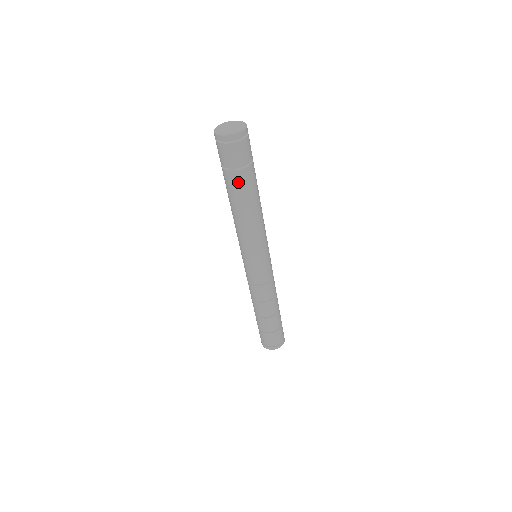
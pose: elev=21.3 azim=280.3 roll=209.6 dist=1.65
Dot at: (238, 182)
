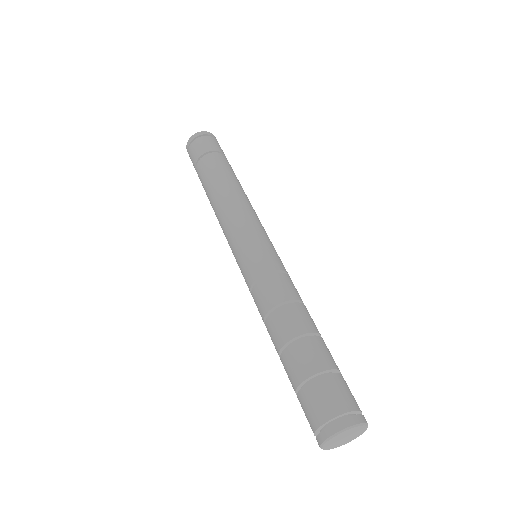
Dot at: (204, 168)
